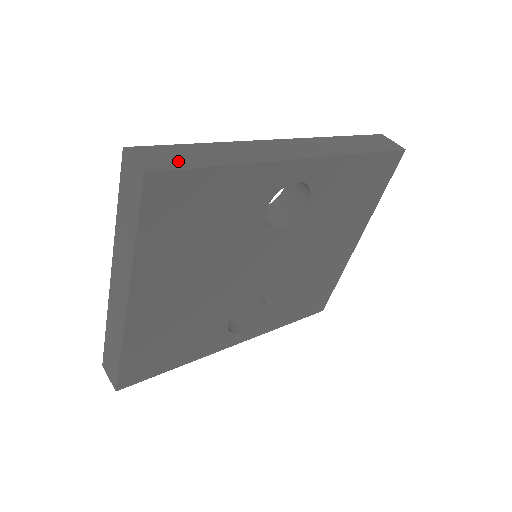
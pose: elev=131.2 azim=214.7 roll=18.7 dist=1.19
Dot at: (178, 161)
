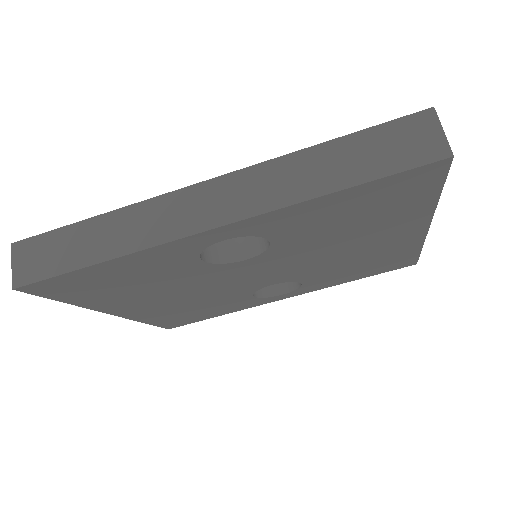
Dot at: (50, 263)
